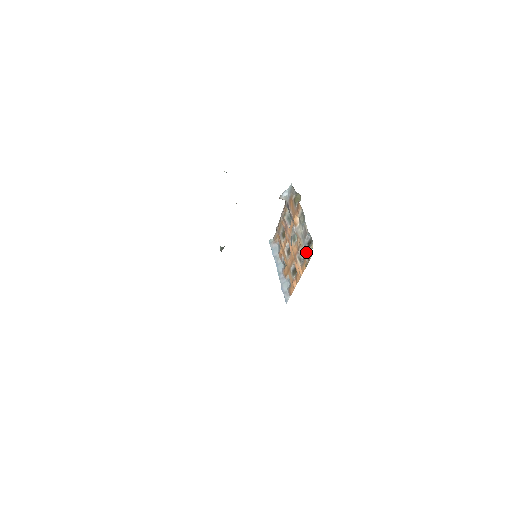
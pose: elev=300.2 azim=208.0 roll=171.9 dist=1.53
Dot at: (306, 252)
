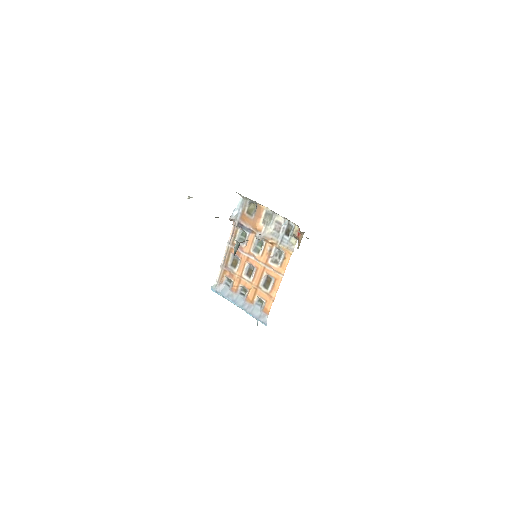
Dot at: (286, 243)
